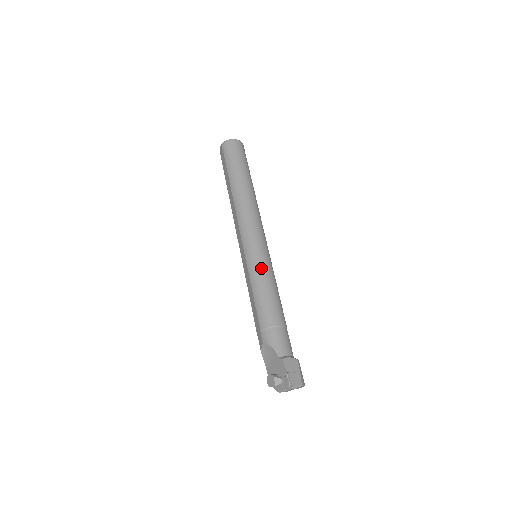
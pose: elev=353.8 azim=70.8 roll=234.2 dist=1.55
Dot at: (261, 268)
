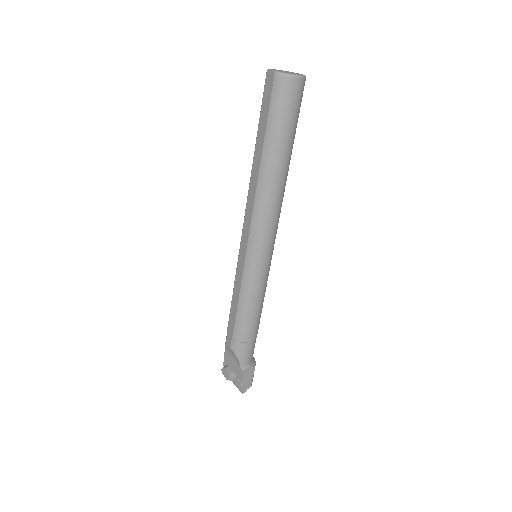
Dot at: (257, 286)
